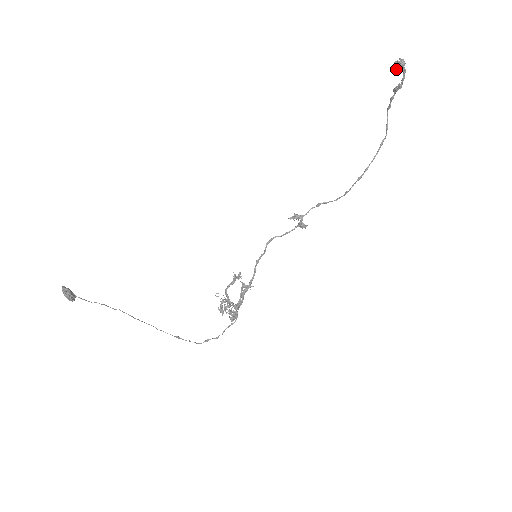
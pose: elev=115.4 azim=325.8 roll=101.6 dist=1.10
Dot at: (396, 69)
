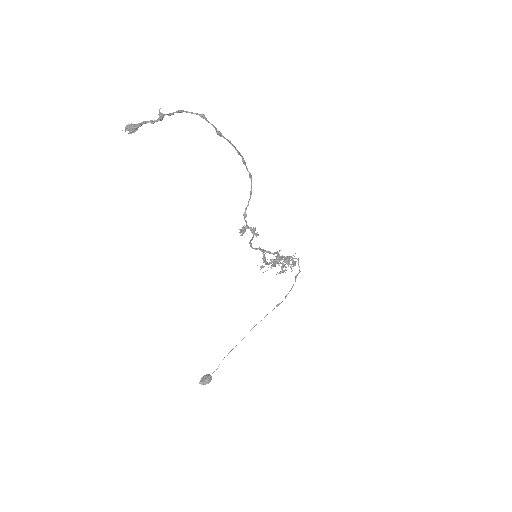
Dot at: (136, 128)
